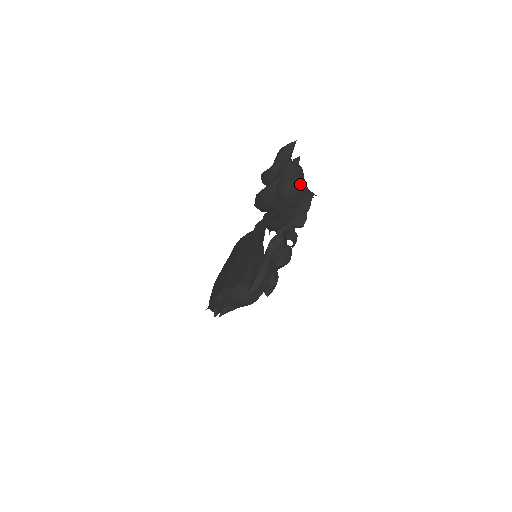
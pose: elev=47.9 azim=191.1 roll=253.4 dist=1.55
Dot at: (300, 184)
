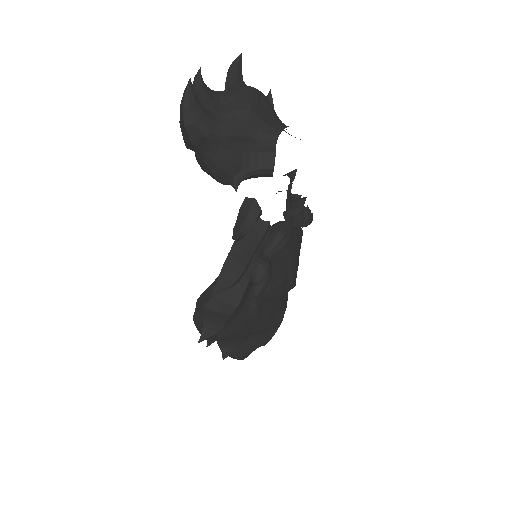
Dot at: (253, 106)
